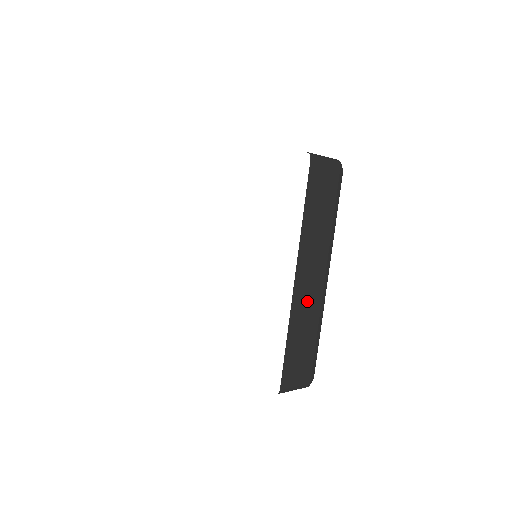
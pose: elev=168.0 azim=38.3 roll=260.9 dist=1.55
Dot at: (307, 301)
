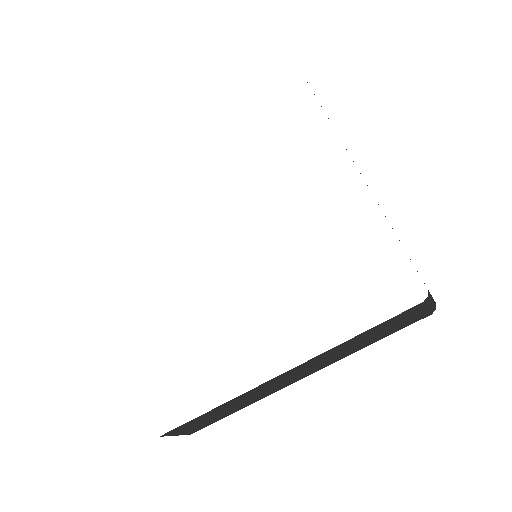
Dot at: (264, 390)
